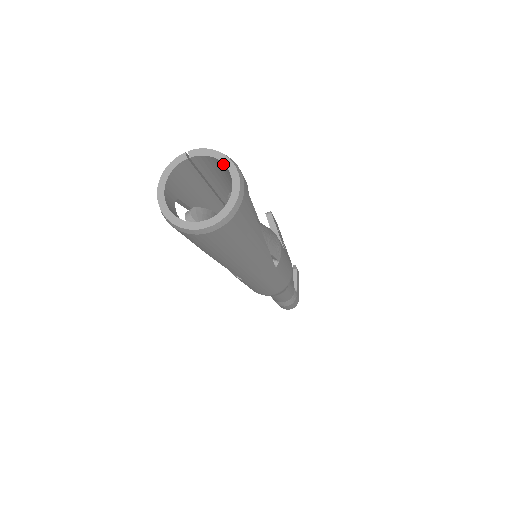
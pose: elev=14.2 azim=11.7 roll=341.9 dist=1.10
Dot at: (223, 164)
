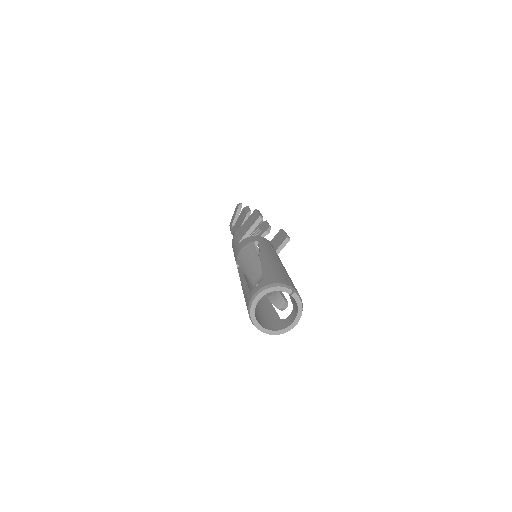
Dot at: (297, 313)
